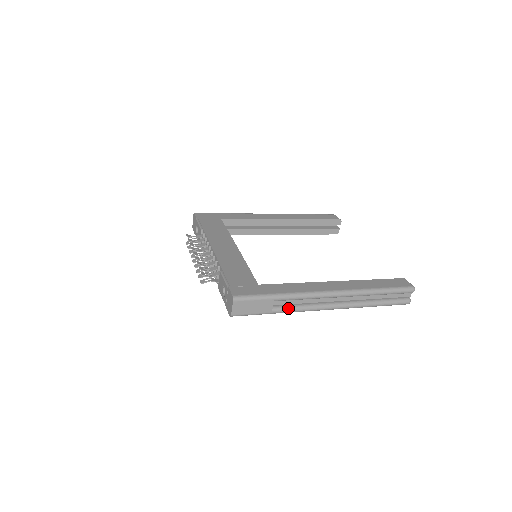
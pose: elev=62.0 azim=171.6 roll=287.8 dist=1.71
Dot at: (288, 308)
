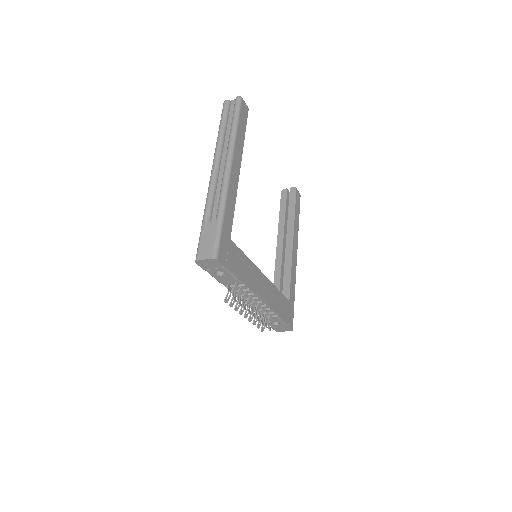
Dot at: occluded
